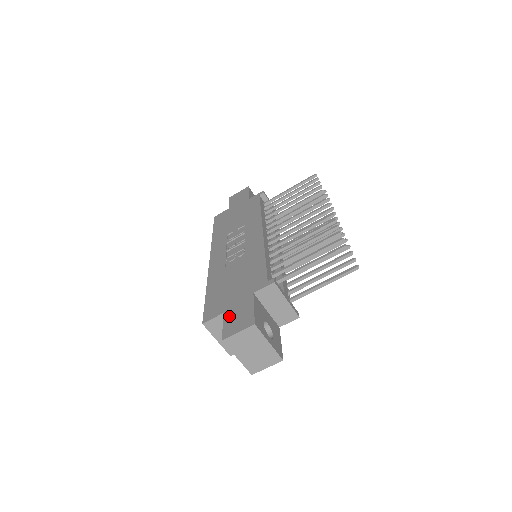
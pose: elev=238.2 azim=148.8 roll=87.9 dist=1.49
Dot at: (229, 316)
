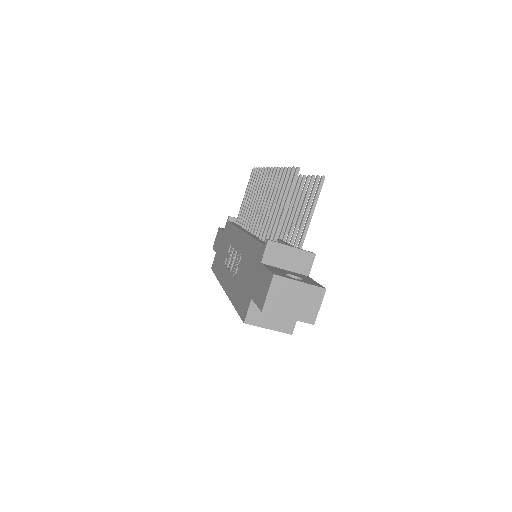
Dot at: (256, 295)
